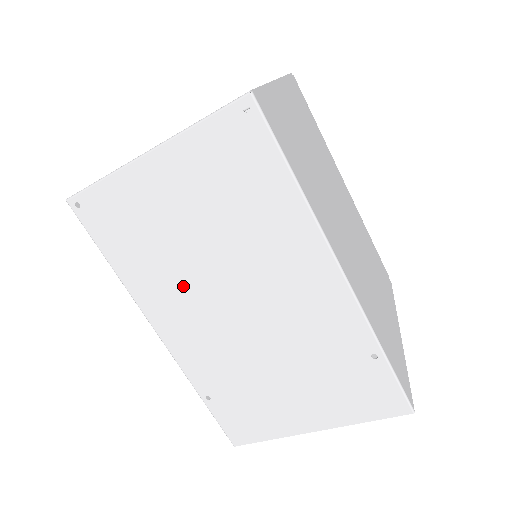
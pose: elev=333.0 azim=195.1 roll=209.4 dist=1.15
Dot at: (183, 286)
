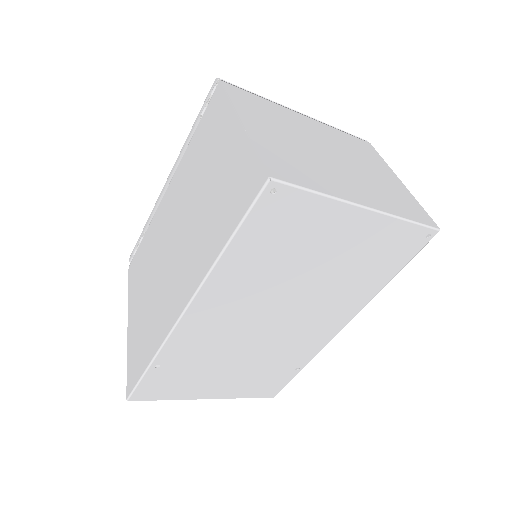
Dot at: (258, 293)
